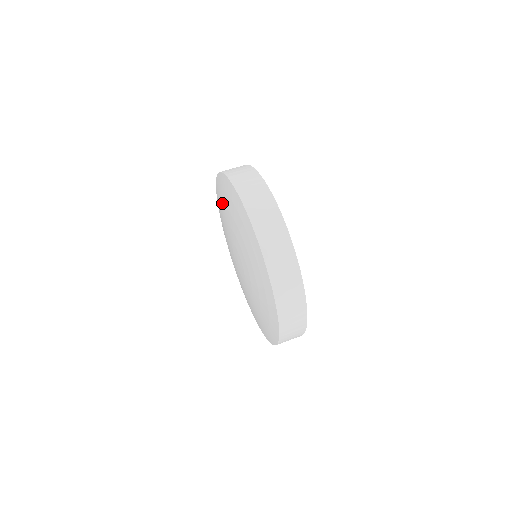
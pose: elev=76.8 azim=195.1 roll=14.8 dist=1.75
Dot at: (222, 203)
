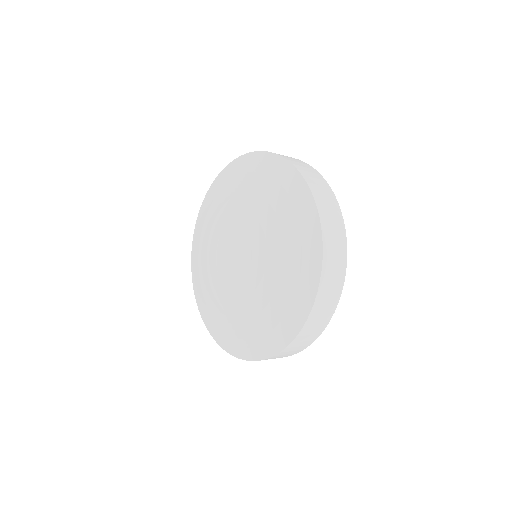
Dot at: (212, 214)
